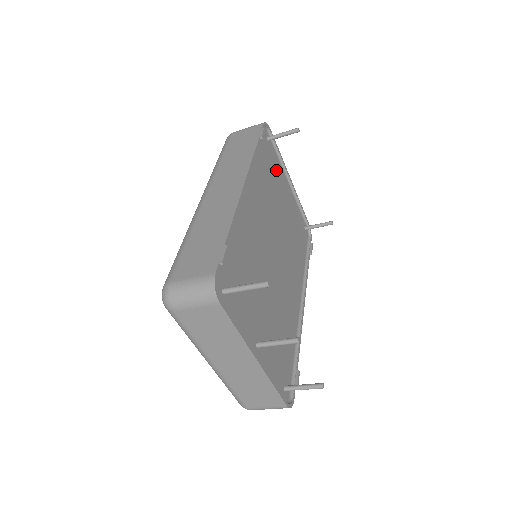
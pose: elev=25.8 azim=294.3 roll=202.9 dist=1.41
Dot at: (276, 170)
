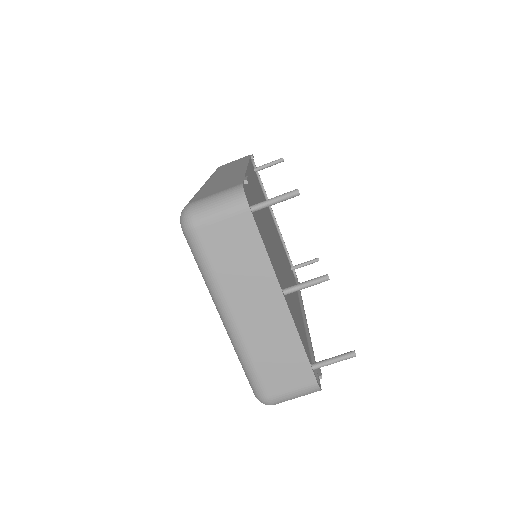
Dot at: (264, 198)
